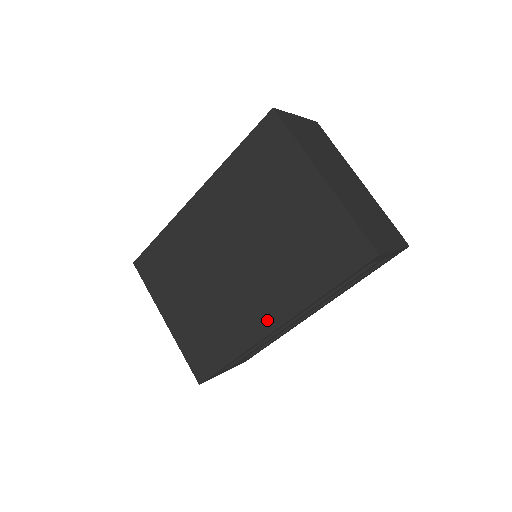
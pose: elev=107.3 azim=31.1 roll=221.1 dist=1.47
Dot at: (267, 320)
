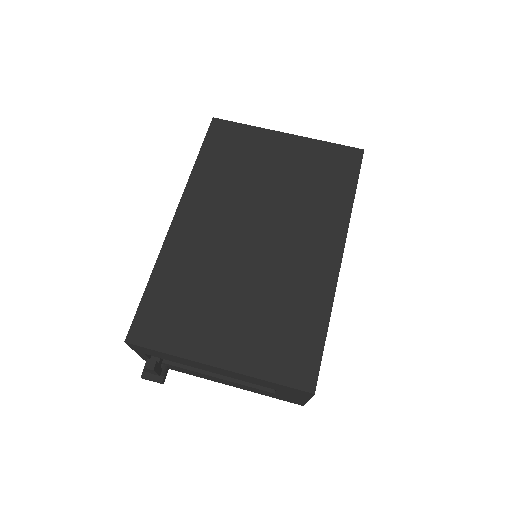
Dot at: (329, 256)
